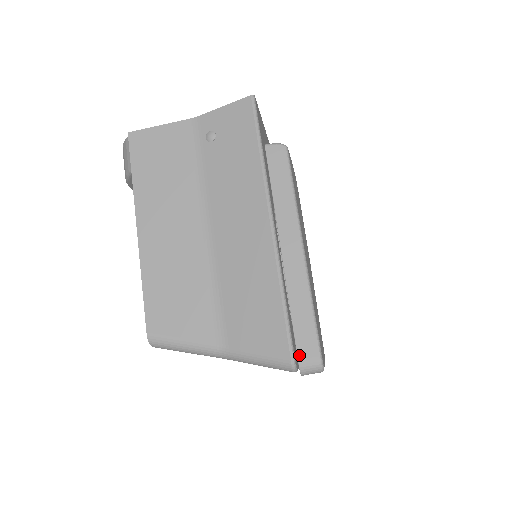
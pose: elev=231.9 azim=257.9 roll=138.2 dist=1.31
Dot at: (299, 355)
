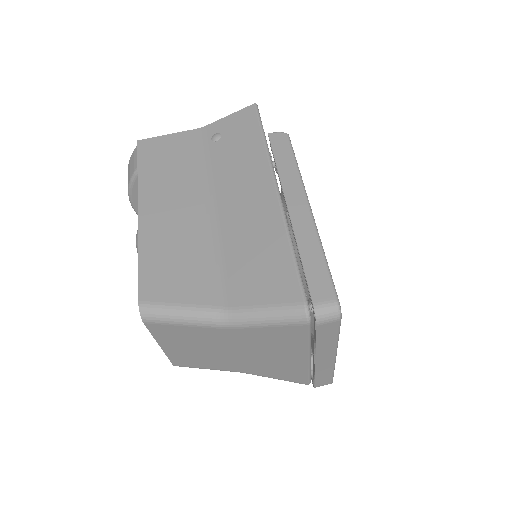
Dot at: (313, 297)
